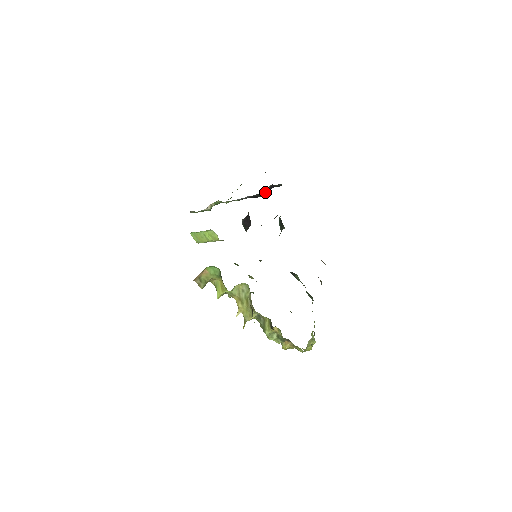
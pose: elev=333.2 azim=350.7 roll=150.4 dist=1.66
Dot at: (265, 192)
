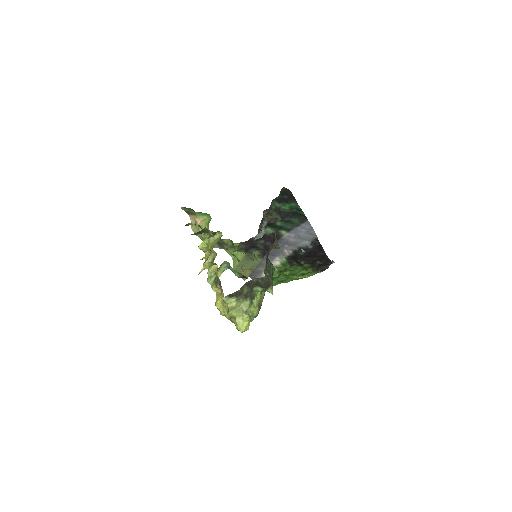
Dot at: (305, 248)
